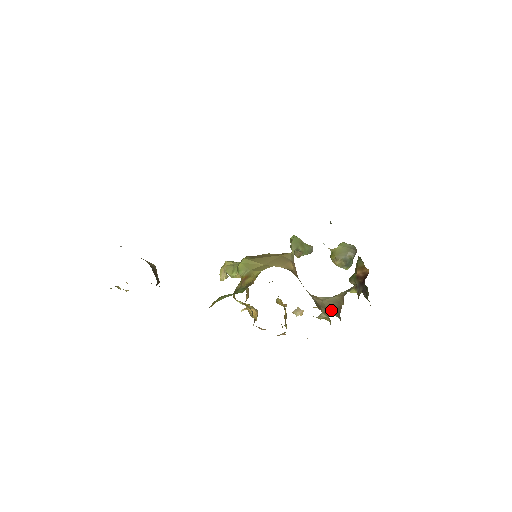
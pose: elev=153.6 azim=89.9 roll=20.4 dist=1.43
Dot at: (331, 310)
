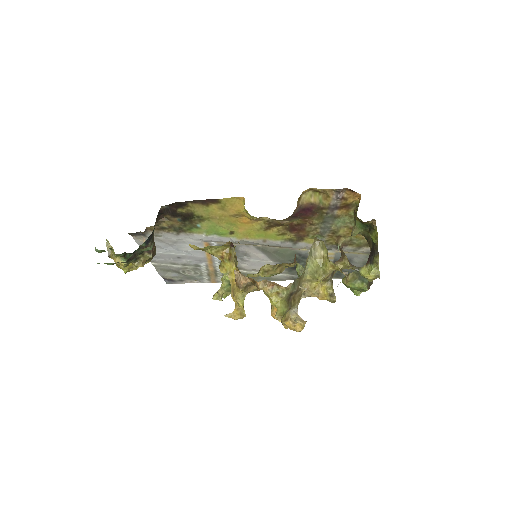
Dot at: occluded
